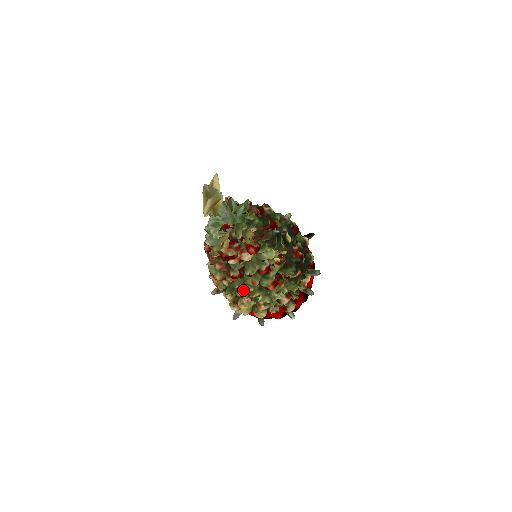
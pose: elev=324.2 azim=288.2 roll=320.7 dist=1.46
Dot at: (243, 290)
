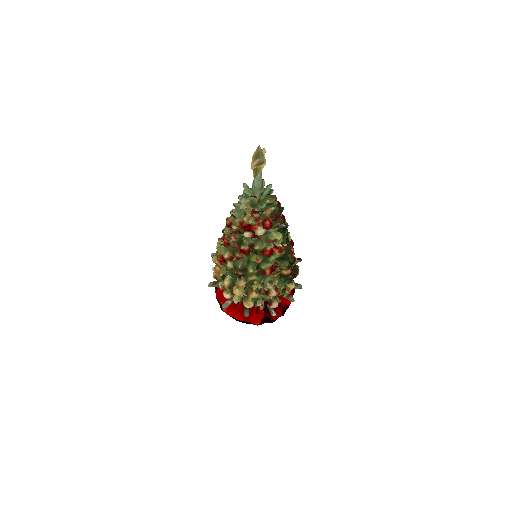
Dot at: (243, 272)
